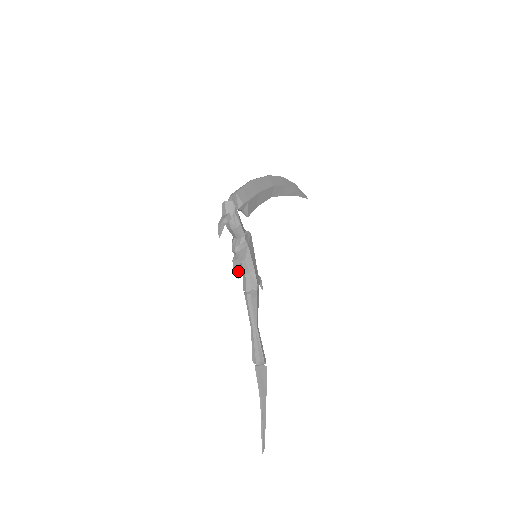
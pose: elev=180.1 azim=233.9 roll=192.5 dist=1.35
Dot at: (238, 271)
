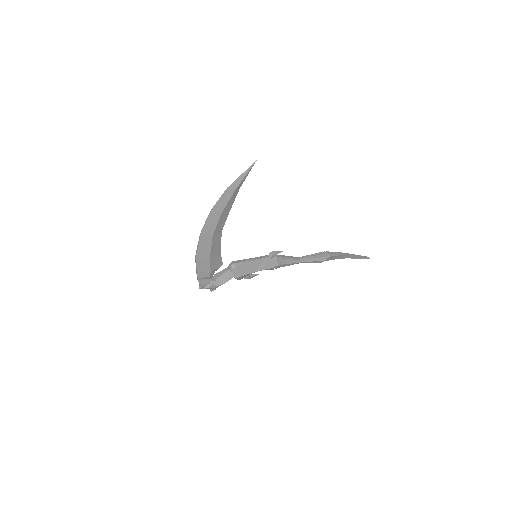
Dot at: (253, 276)
